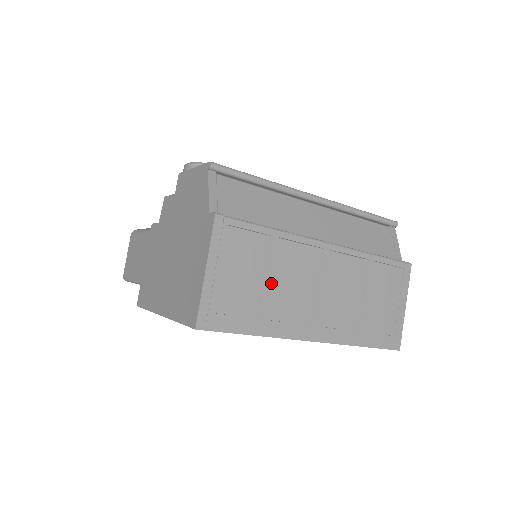
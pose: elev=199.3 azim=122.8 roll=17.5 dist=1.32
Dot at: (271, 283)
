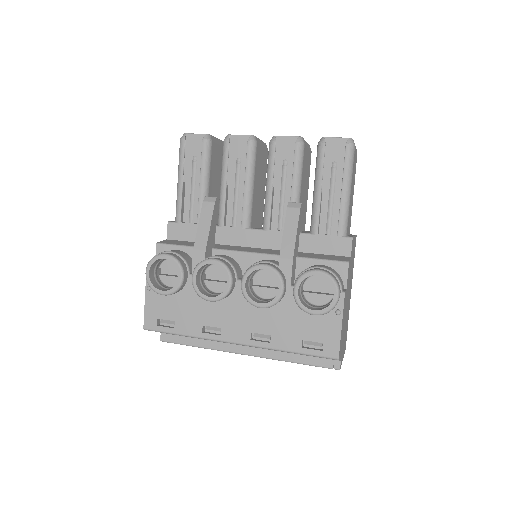
Dot at: occluded
